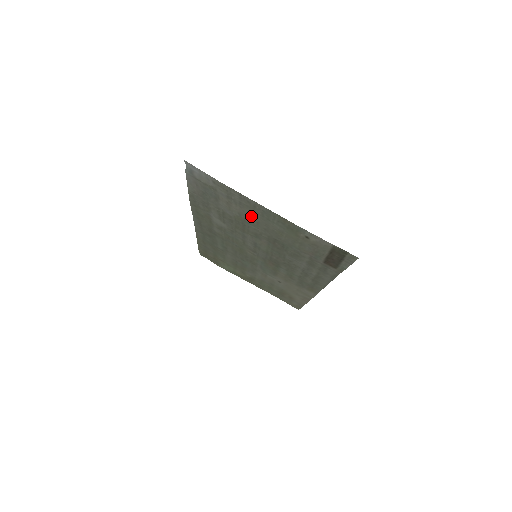
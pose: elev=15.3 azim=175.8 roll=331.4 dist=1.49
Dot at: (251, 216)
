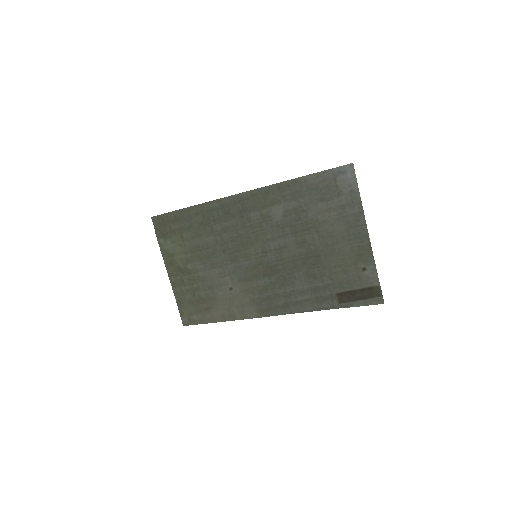
Dot at: (334, 229)
